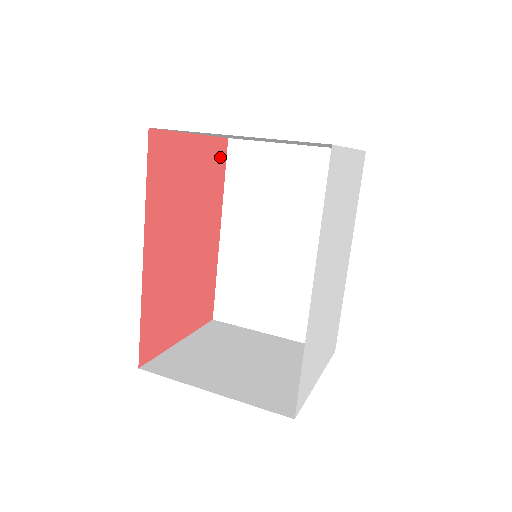
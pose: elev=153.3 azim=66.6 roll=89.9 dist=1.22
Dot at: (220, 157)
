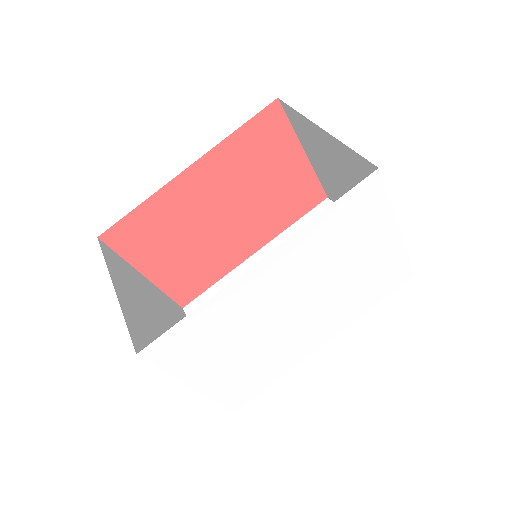
Dot at: (309, 200)
